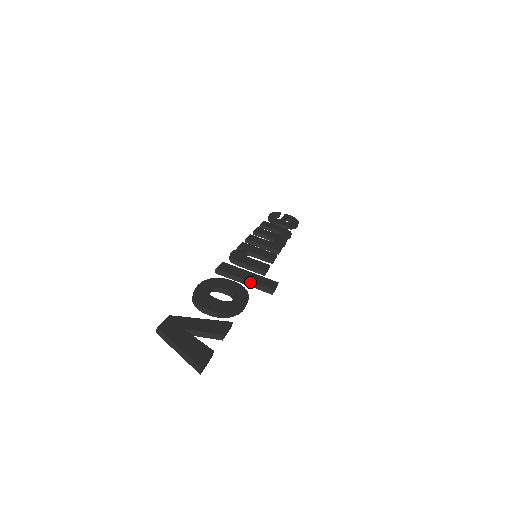
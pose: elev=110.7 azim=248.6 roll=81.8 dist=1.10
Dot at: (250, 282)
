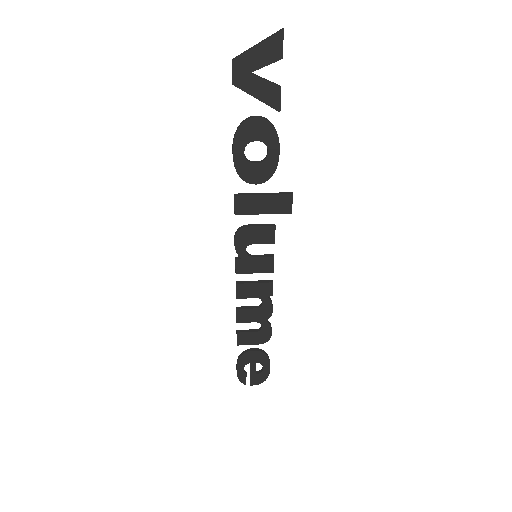
Dot at: (269, 193)
